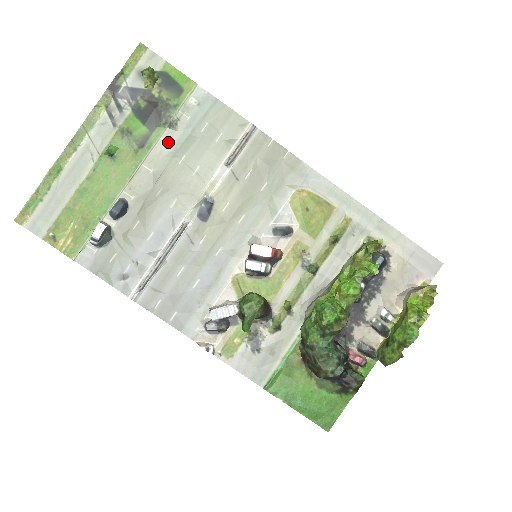
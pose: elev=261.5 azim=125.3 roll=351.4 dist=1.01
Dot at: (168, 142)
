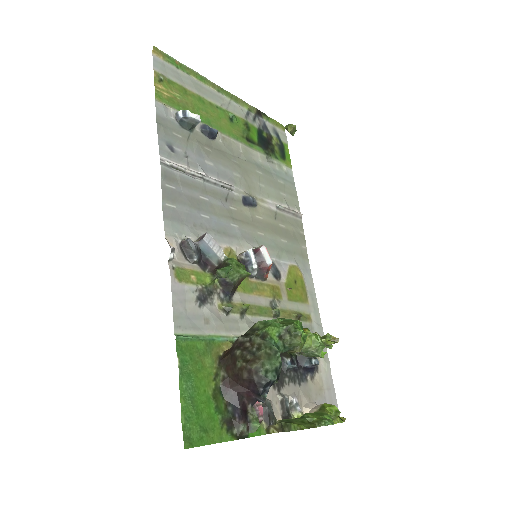
Dot at: (260, 159)
